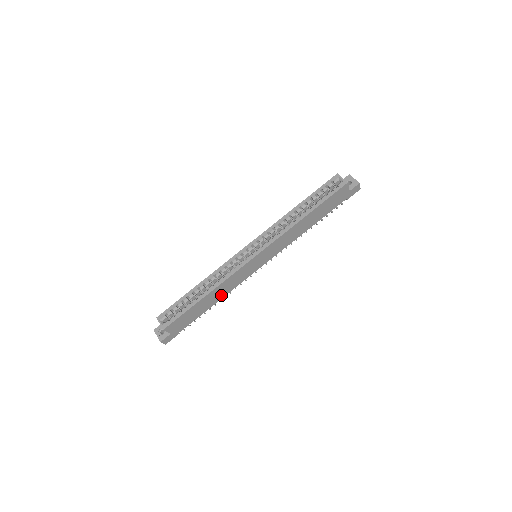
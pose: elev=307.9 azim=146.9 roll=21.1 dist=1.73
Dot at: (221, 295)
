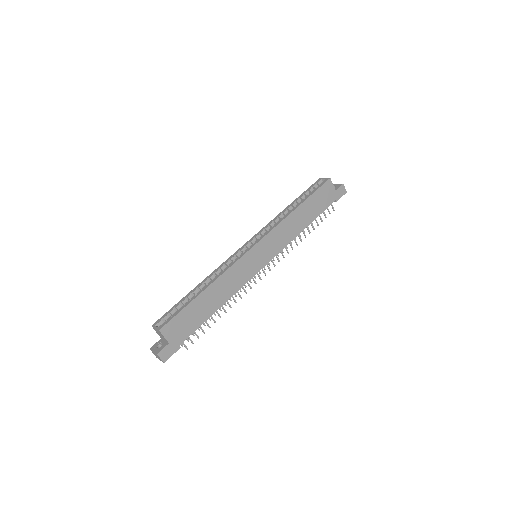
Dot at: (224, 297)
